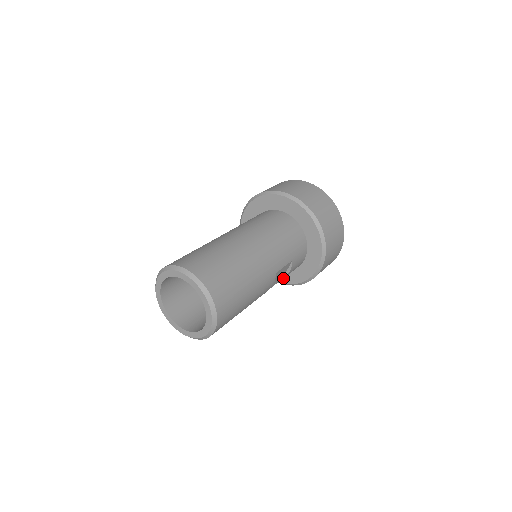
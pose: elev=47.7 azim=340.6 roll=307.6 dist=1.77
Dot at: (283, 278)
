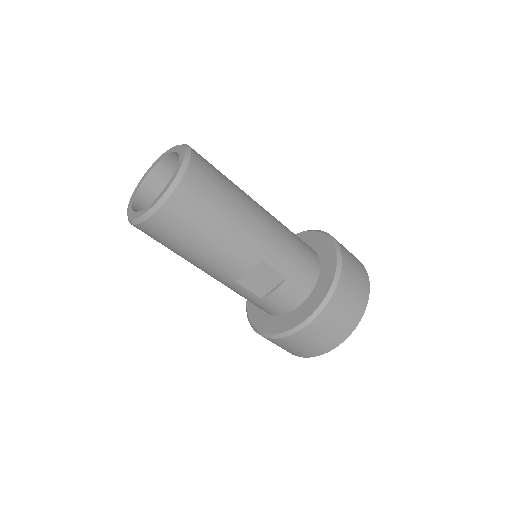
Dot at: (263, 323)
